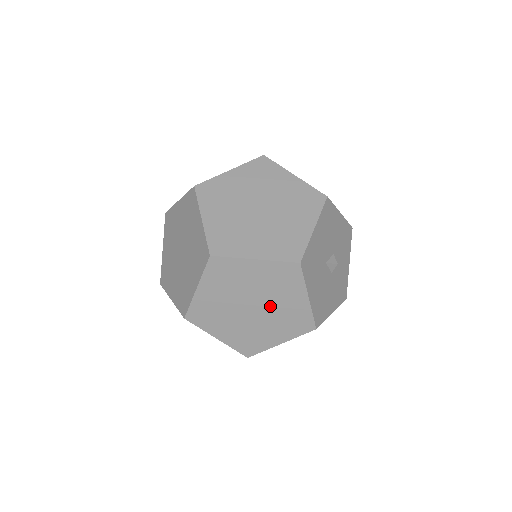
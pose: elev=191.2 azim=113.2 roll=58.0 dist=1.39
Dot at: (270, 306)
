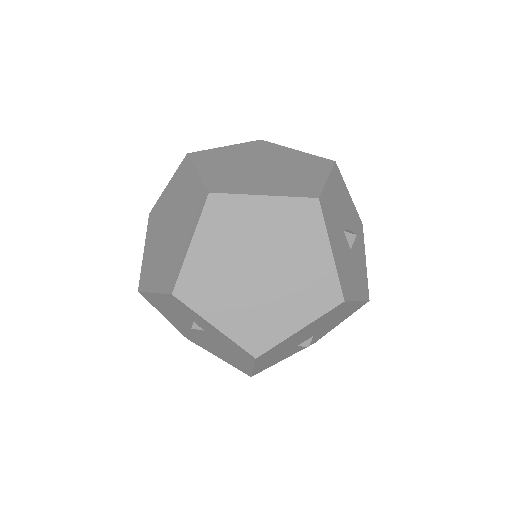
Dot at: (284, 267)
